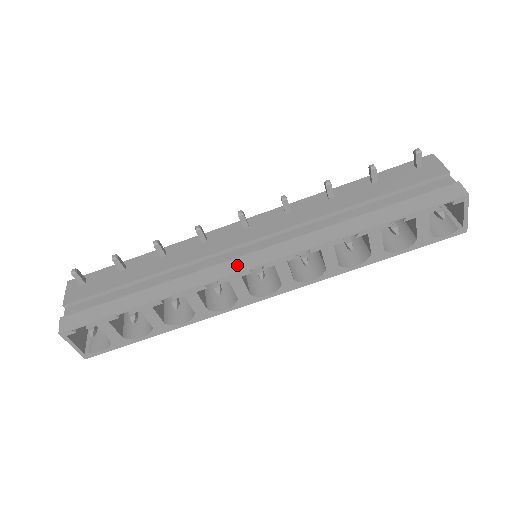
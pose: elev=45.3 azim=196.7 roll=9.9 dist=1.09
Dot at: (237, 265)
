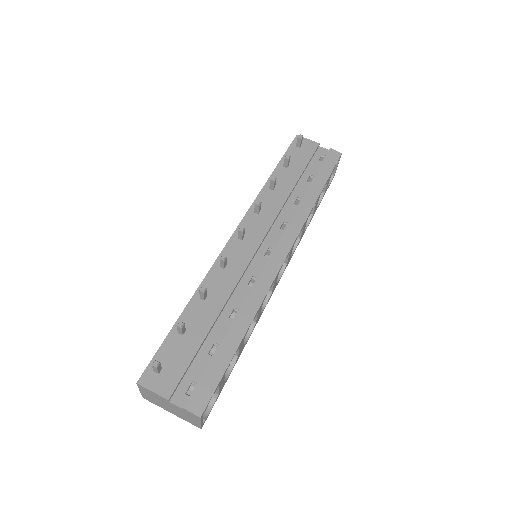
Dot at: (273, 266)
